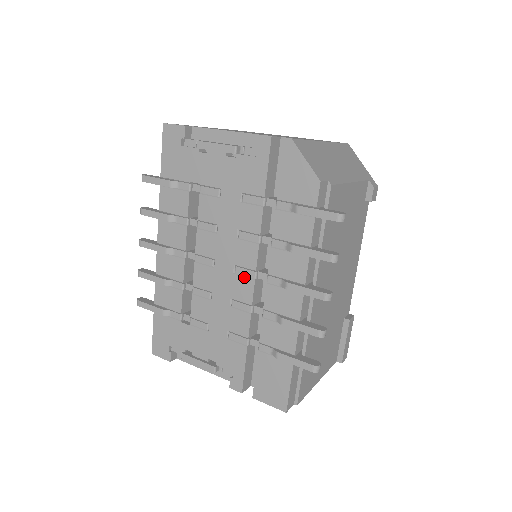
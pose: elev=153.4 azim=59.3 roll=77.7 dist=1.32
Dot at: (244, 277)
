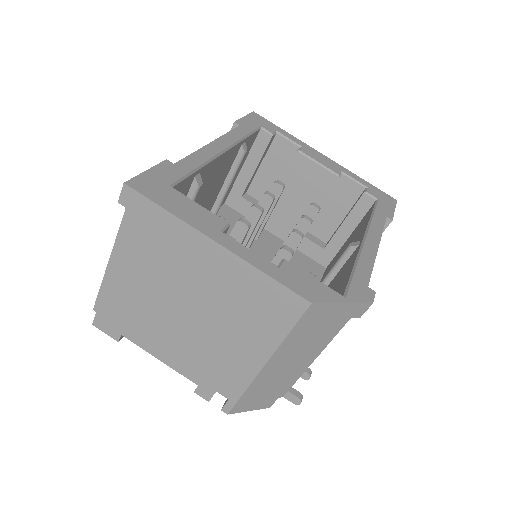
Dot at: occluded
